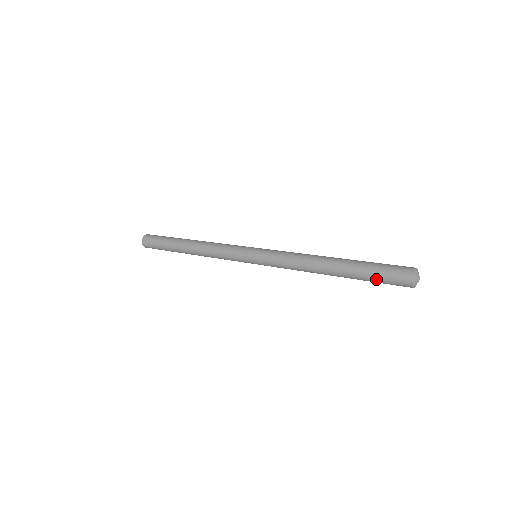
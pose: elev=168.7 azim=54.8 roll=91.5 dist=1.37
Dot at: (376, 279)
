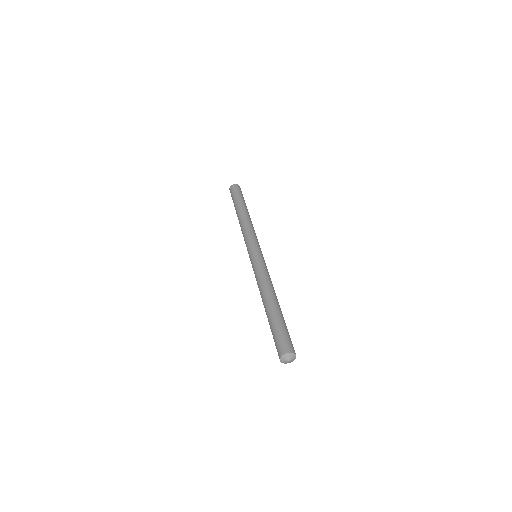
Dot at: occluded
